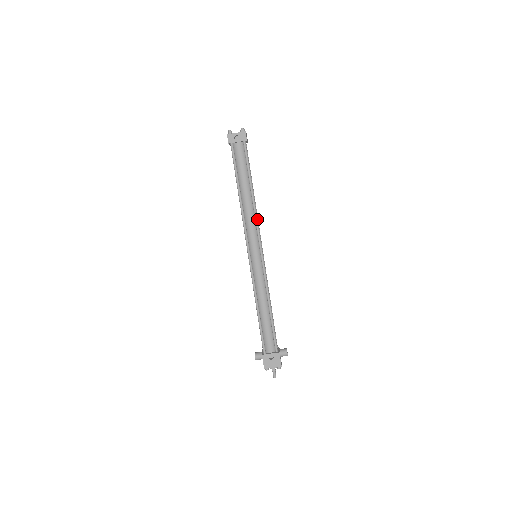
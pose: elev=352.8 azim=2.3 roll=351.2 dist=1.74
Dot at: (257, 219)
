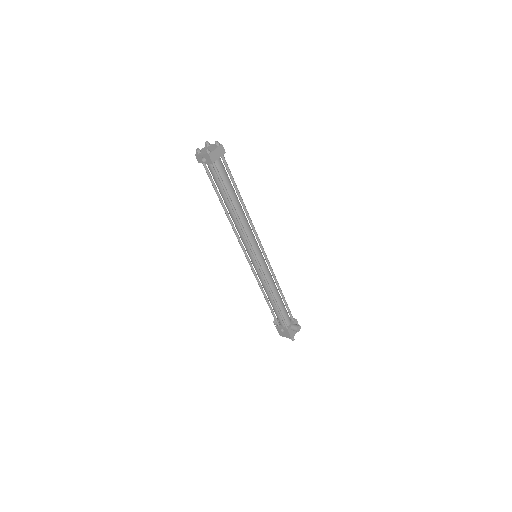
Dot at: (244, 232)
